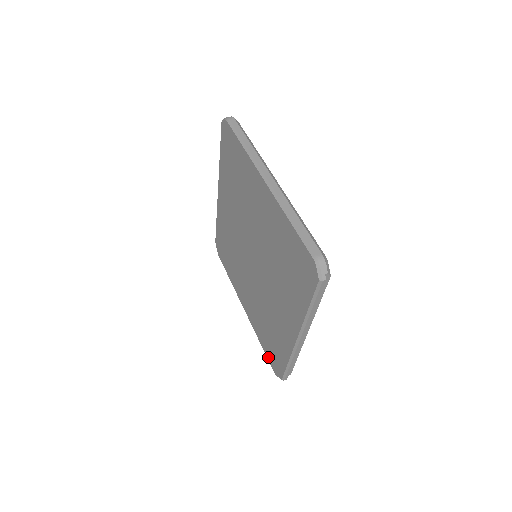
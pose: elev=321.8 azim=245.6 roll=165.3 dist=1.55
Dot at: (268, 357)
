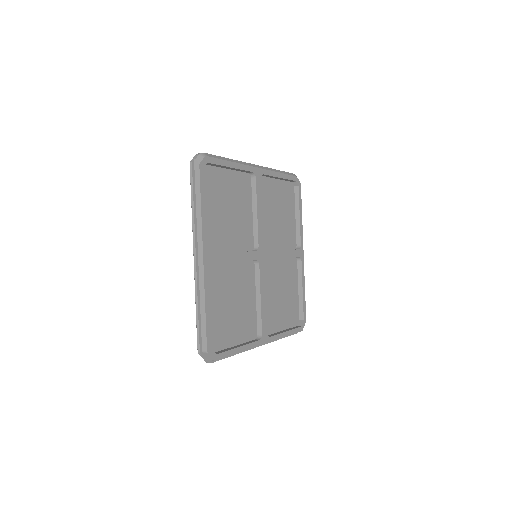
Dot at: occluded
